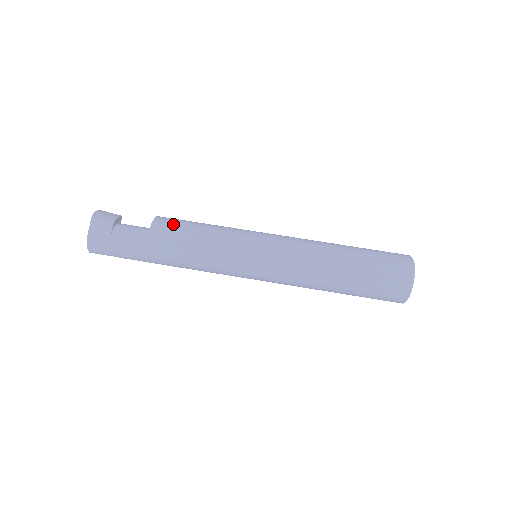
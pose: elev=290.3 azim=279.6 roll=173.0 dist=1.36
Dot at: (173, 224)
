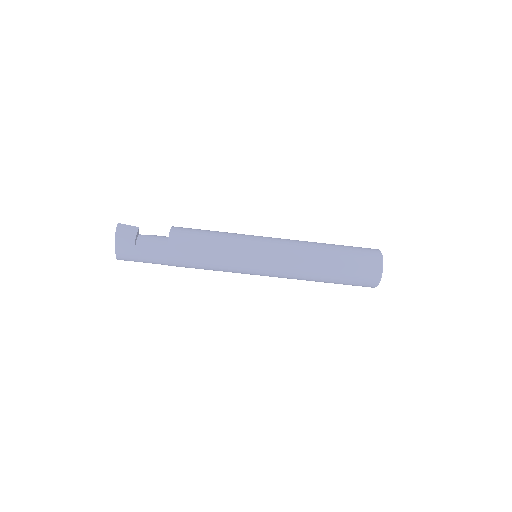
Dot at: (185, 242)
